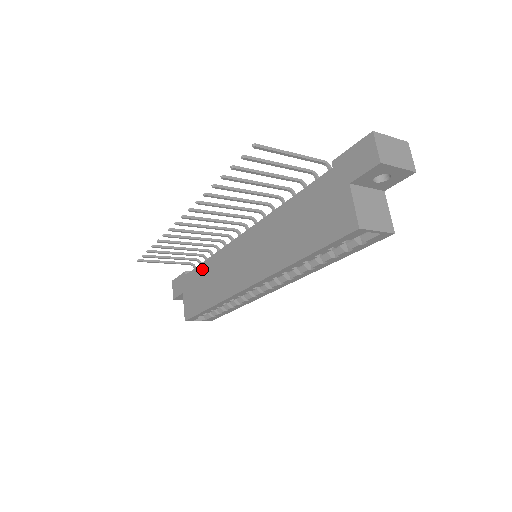
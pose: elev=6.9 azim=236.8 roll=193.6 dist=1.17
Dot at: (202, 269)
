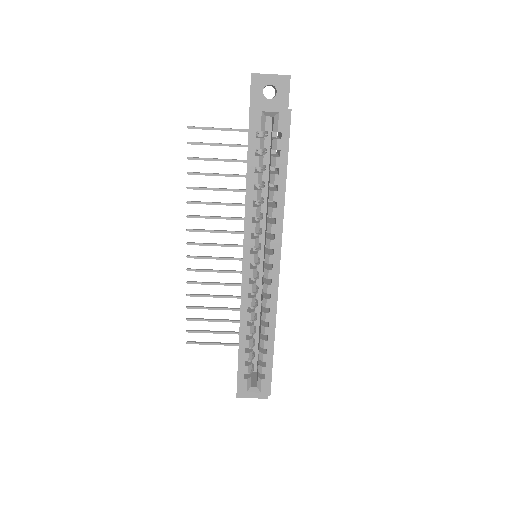
Dot at: occluded
